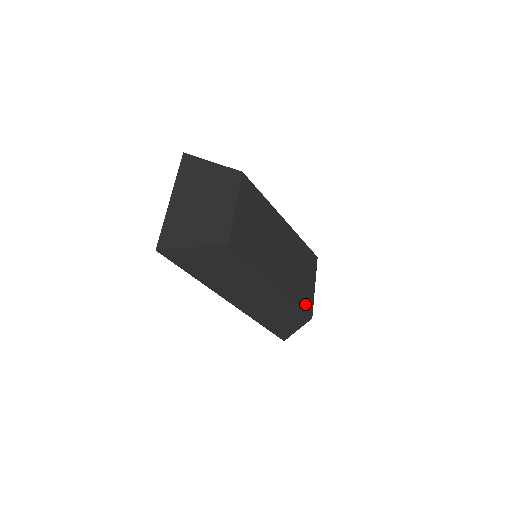
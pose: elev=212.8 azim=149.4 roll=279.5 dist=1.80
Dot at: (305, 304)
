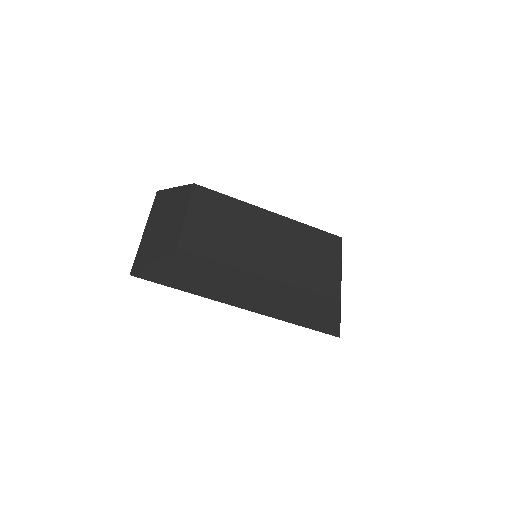
Dot at: (323, 287)
